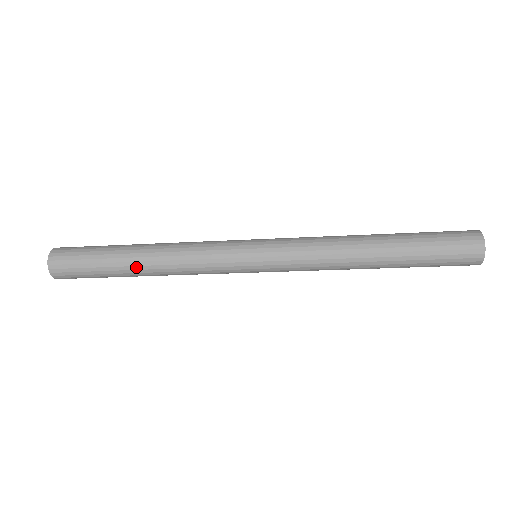
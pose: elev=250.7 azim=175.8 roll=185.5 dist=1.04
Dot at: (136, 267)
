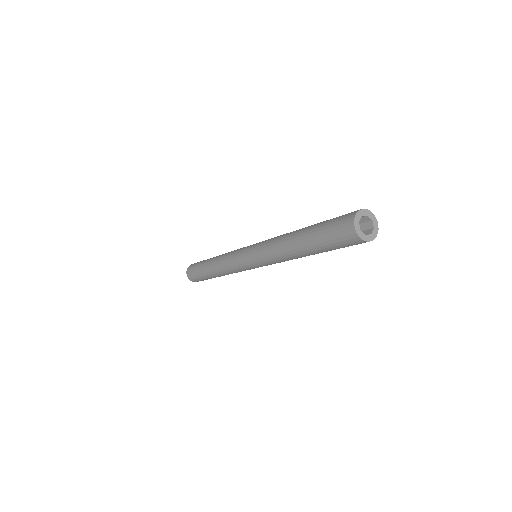
Dot at: (211, 272)
